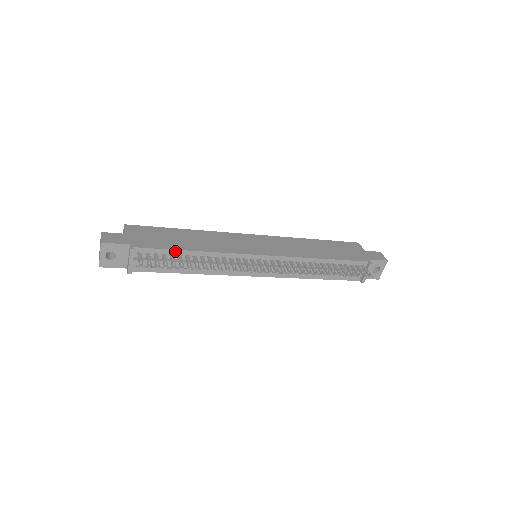
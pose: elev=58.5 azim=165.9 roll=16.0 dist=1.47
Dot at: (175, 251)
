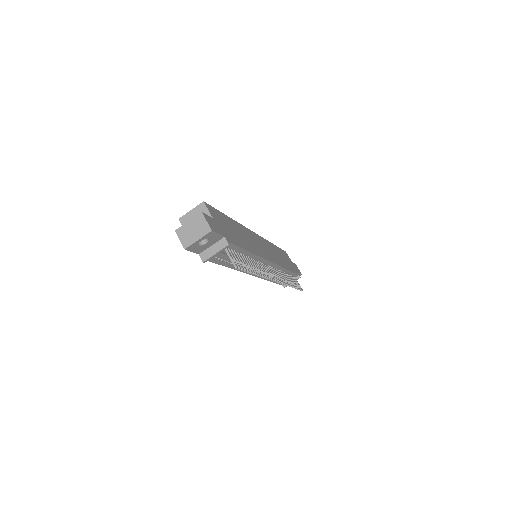
Dot at: (243, 250)
